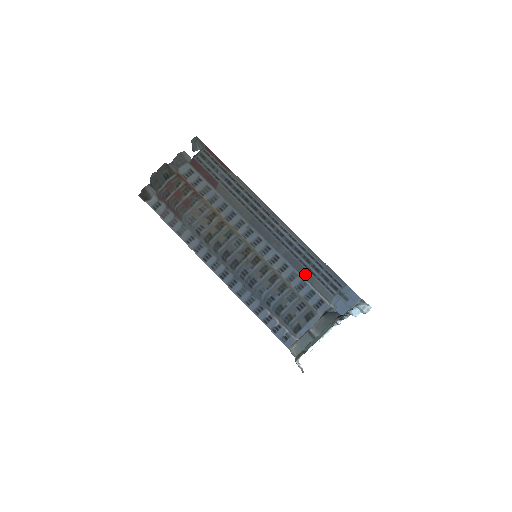
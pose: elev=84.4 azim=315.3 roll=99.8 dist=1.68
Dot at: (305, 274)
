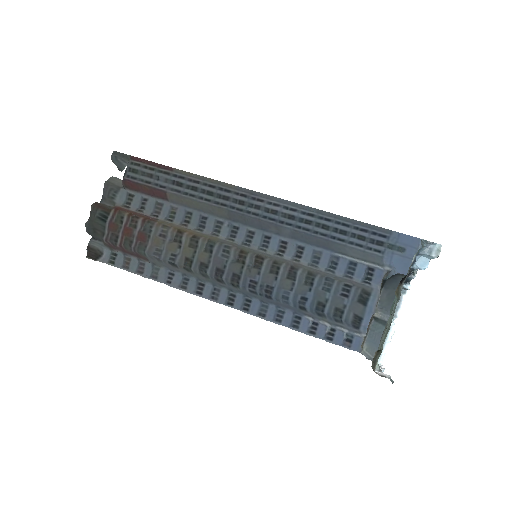
Dot at: (330, 246)
